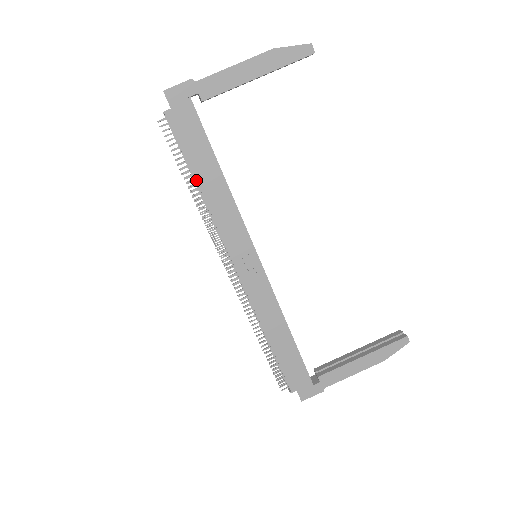
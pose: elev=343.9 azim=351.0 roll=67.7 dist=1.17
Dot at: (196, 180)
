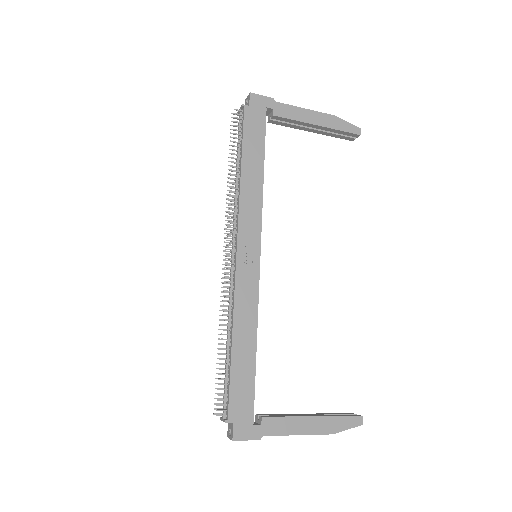
Dot at: (241, 163)
